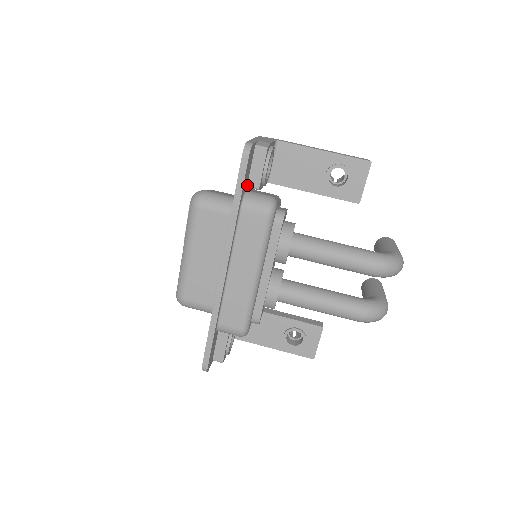
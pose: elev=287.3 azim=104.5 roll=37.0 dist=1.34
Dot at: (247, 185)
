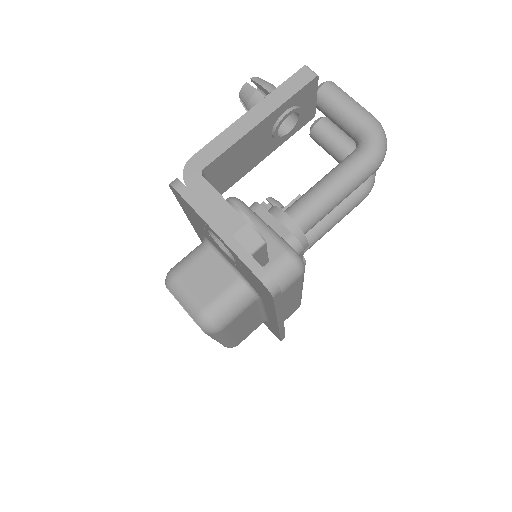
Dot at: occluded
